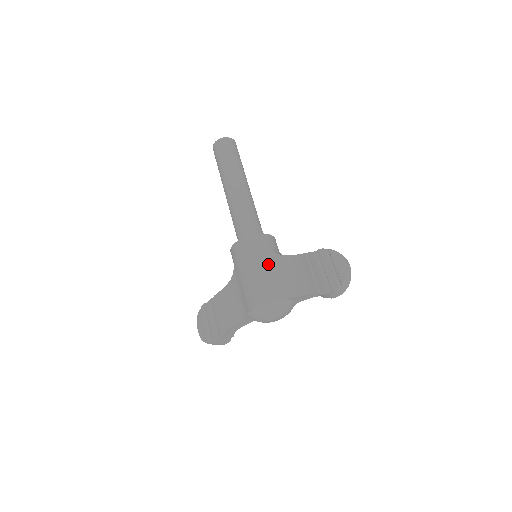
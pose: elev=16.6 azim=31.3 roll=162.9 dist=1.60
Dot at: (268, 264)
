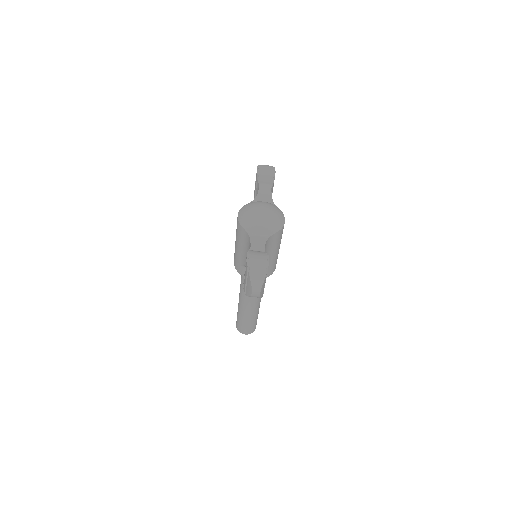
Dot at: occluded
